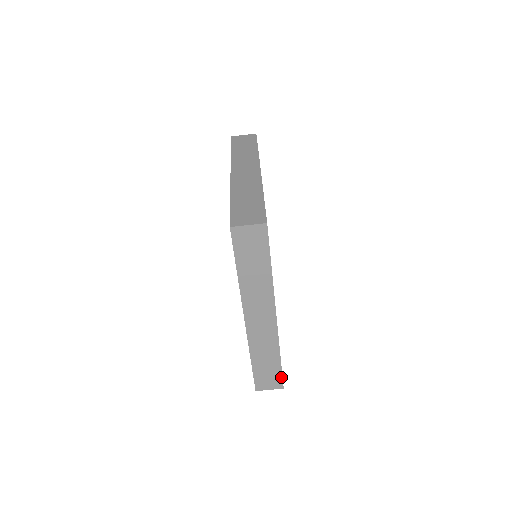
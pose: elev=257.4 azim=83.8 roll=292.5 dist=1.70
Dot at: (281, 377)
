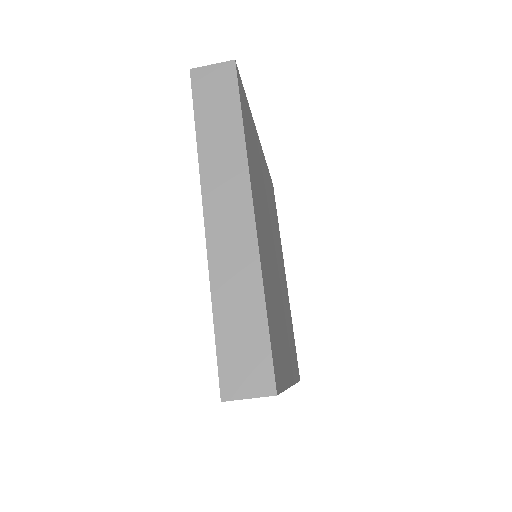
Dot at: occluded
